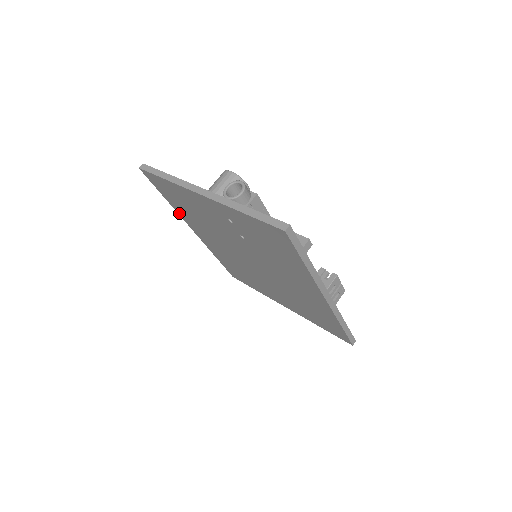
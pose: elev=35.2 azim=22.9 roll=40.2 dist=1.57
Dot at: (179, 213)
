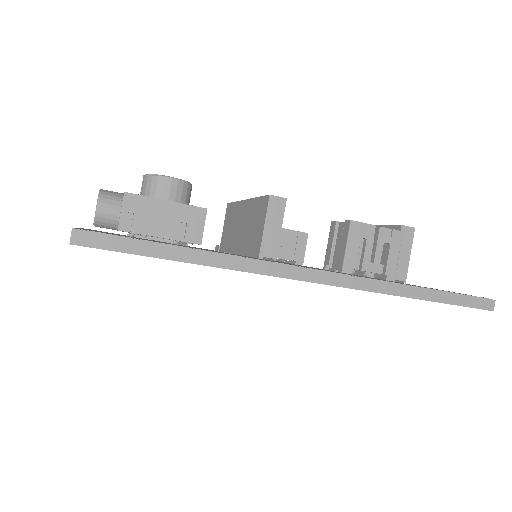
Dot at: occluded
